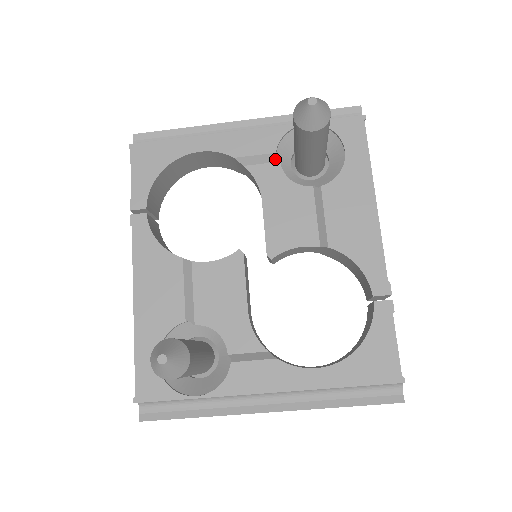
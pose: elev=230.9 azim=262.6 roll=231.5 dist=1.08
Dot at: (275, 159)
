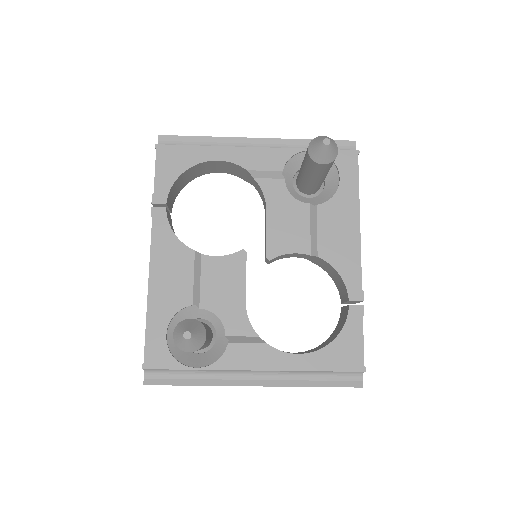
Dot at: (281, 176)
